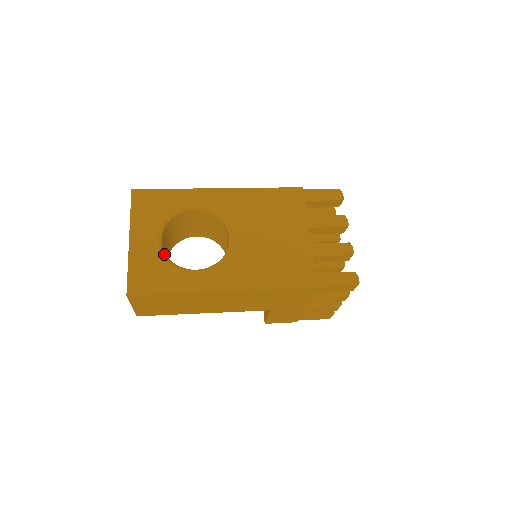
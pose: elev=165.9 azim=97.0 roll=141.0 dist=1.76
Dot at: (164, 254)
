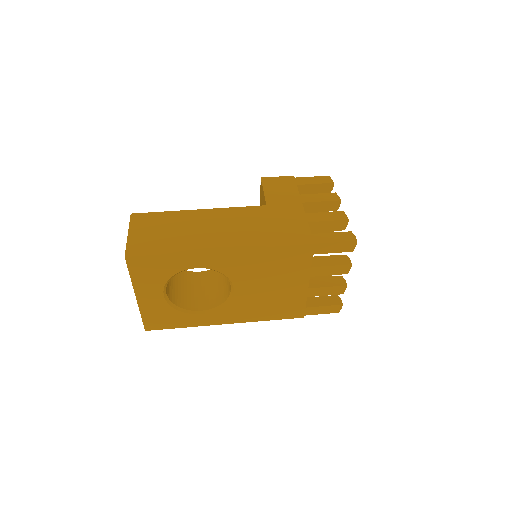
Dot at: (171, 304)
